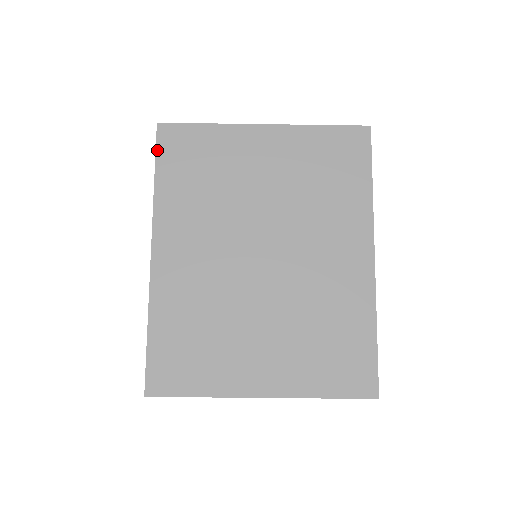
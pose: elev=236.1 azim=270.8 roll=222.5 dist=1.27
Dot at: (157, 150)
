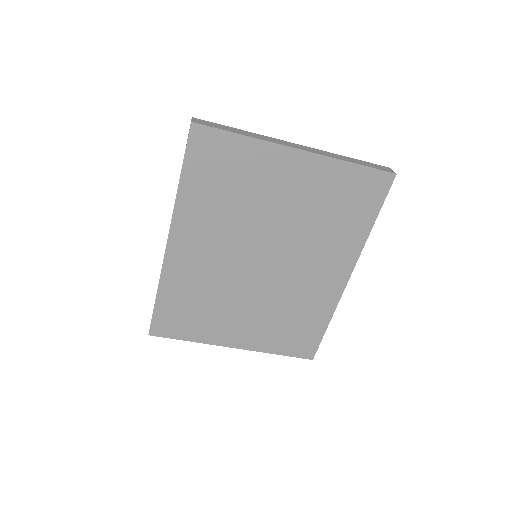
Dot at: (187, 151)
